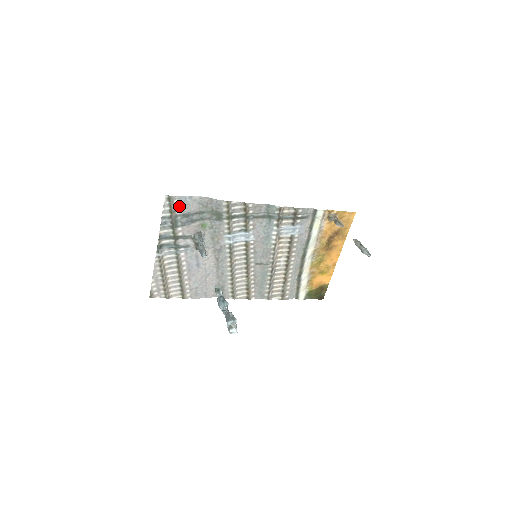
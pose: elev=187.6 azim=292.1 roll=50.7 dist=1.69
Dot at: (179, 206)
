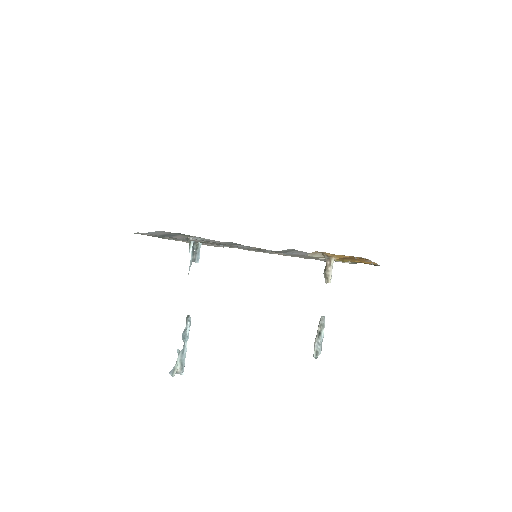
Dot at: (149, 234)
